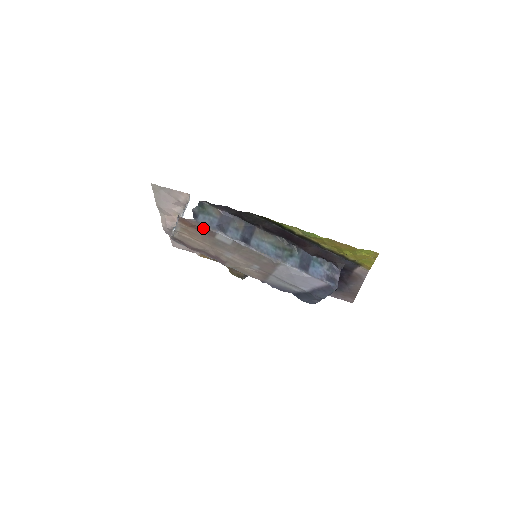
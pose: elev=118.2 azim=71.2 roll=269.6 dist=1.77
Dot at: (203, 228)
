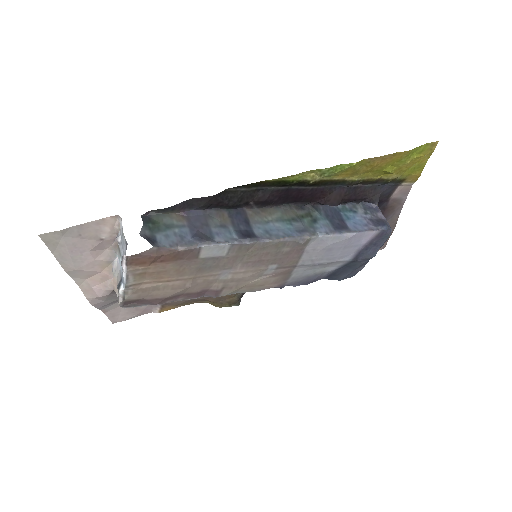
Dot at: (174, 253)
